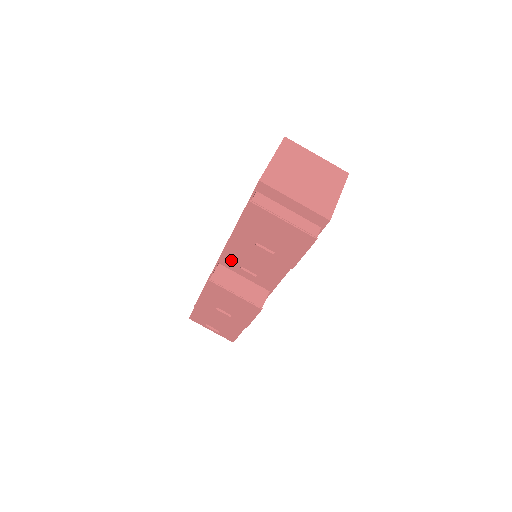
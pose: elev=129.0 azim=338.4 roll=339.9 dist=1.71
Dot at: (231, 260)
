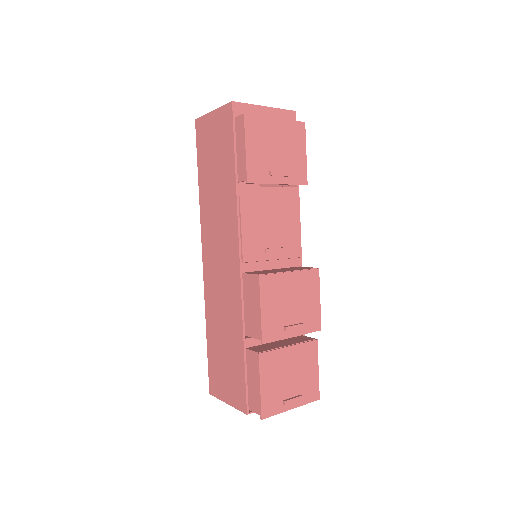
Dot at: (252, 248)
